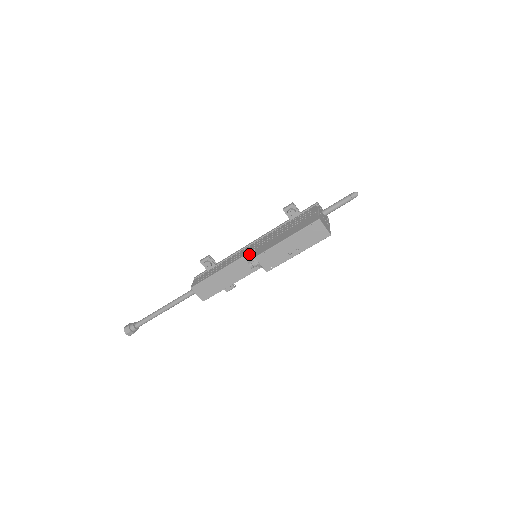
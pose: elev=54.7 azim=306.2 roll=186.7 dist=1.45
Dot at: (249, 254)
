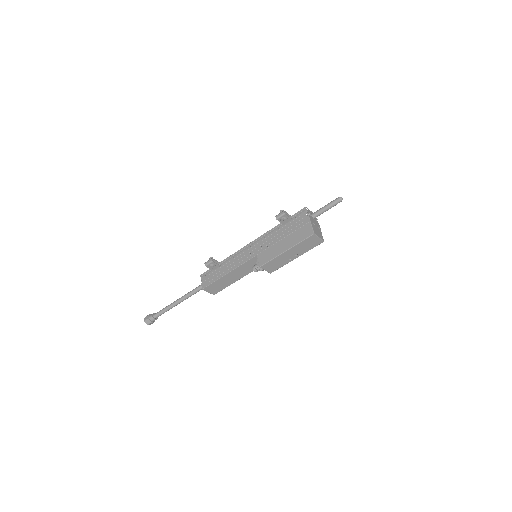
Dot at: (251, 259)
